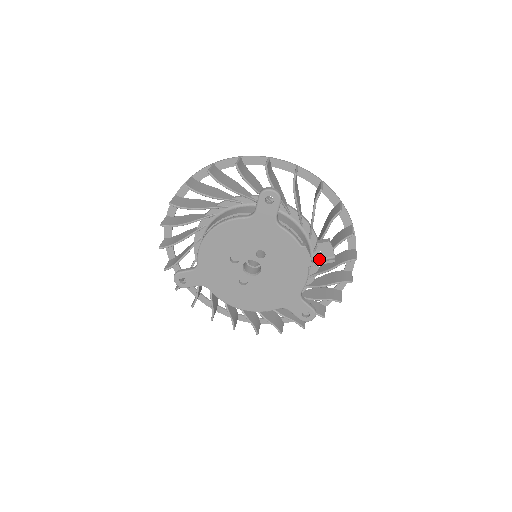
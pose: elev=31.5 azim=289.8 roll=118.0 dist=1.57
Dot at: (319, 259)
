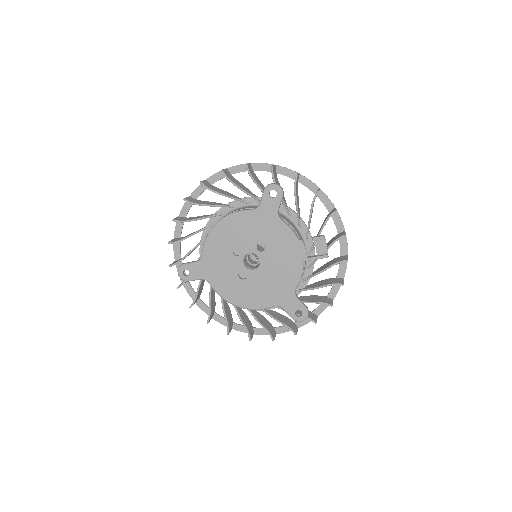
Dot at: (314, 255)
